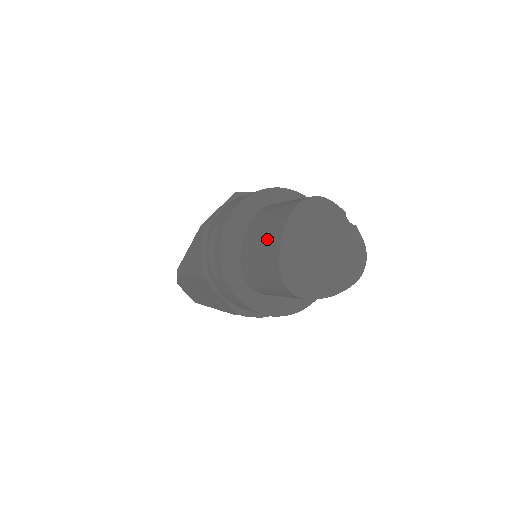
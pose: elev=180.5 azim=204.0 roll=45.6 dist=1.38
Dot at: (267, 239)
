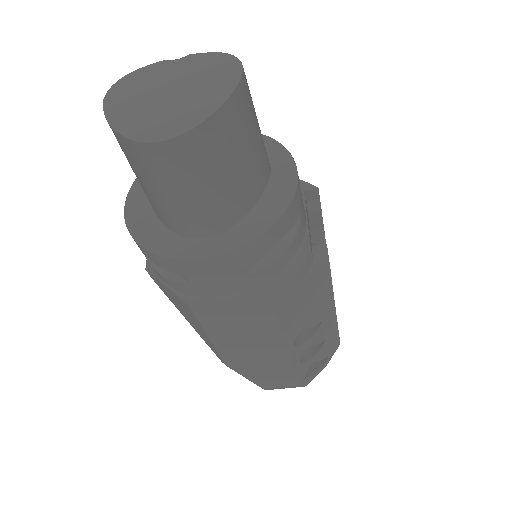
Dot at: (127, 159)
